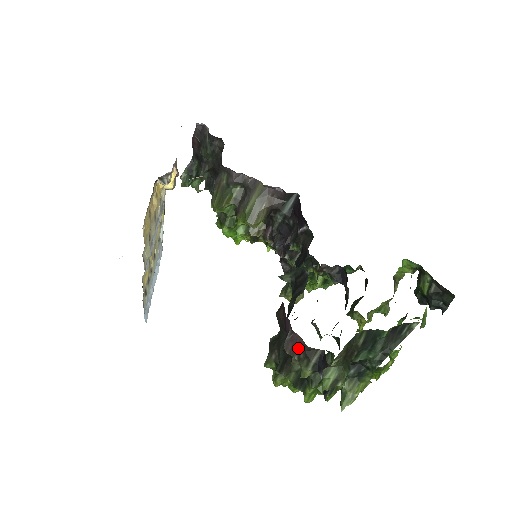
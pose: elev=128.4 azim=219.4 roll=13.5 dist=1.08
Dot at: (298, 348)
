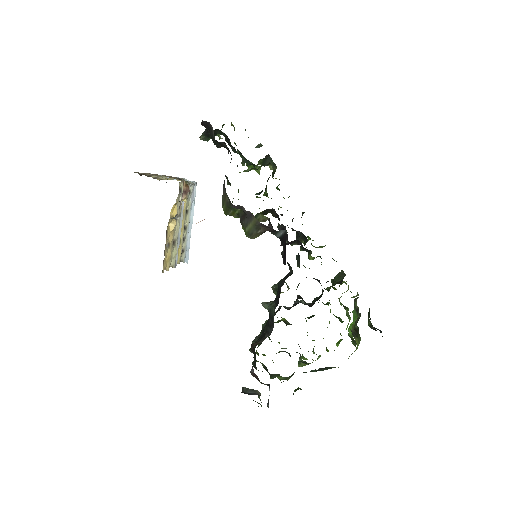
Dot at: (257, 378)
